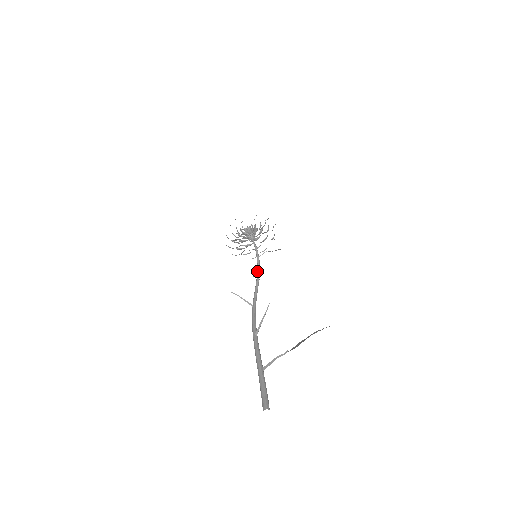
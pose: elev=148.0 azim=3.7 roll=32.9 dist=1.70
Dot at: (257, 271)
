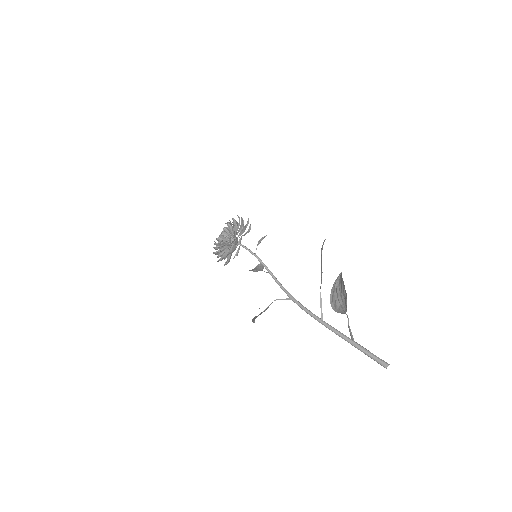
Dot at: (265, 268)
